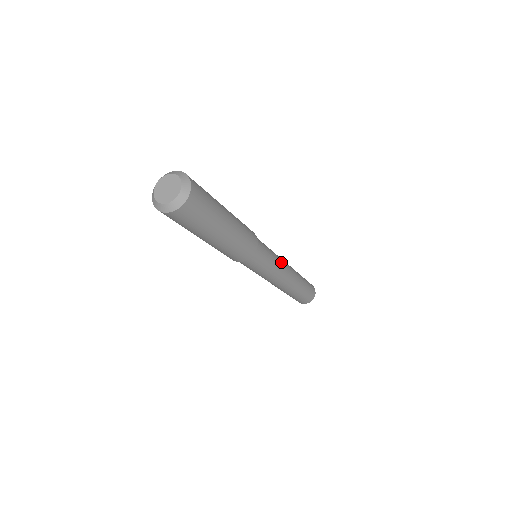
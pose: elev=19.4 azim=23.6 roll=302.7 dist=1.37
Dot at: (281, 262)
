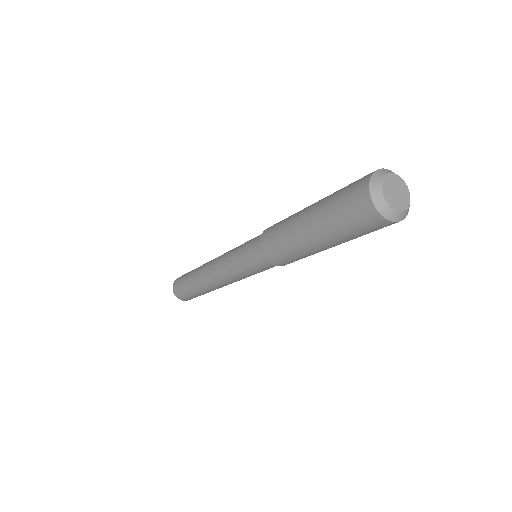
Dot at: occluded
